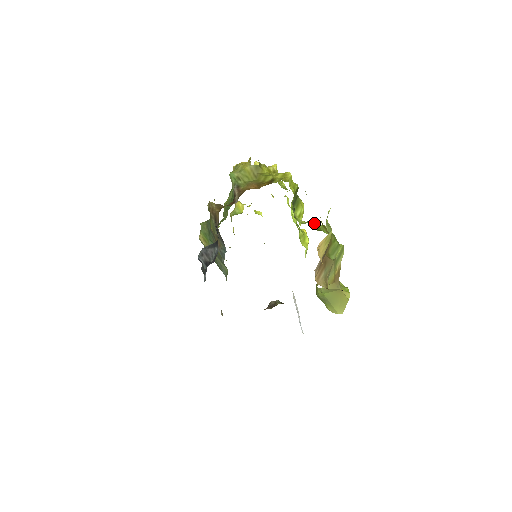
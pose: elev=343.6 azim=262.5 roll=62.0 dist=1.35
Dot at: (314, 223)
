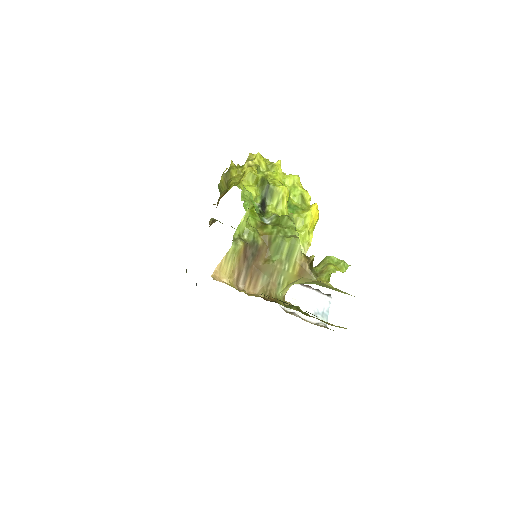
Dot at: (274, 216)
